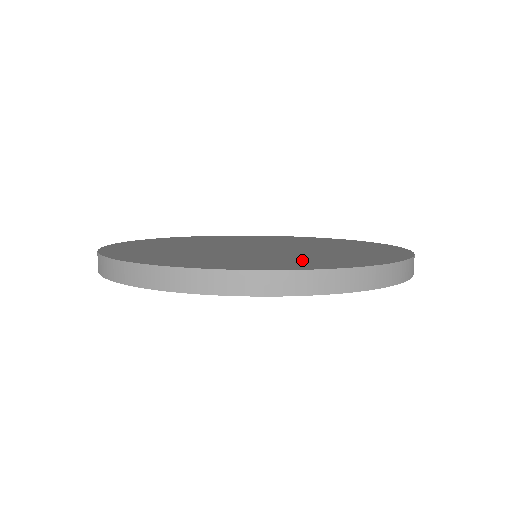
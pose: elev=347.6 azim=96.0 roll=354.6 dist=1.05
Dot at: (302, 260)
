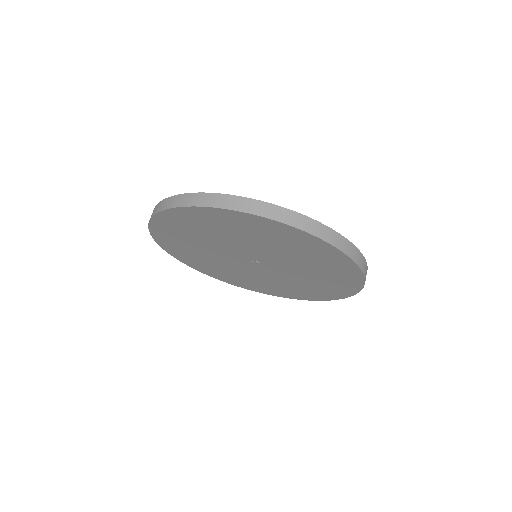
Dot at: occluded
